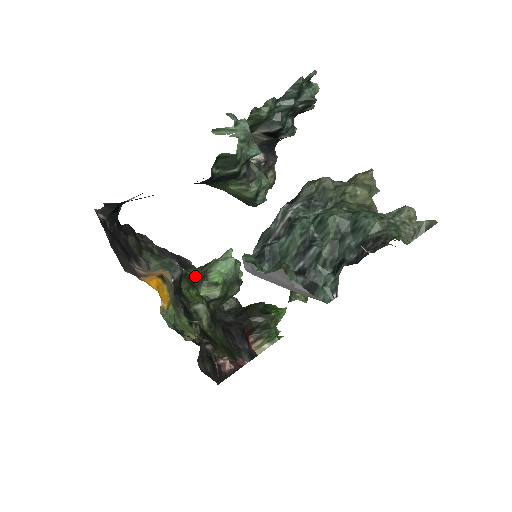
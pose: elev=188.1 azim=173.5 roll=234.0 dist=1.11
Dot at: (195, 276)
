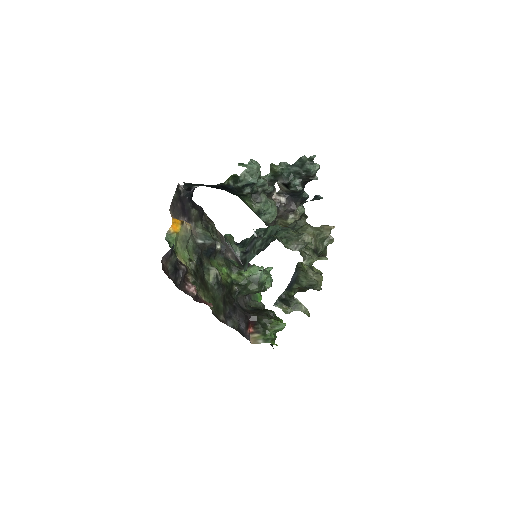
Dot at: (235, 265)
